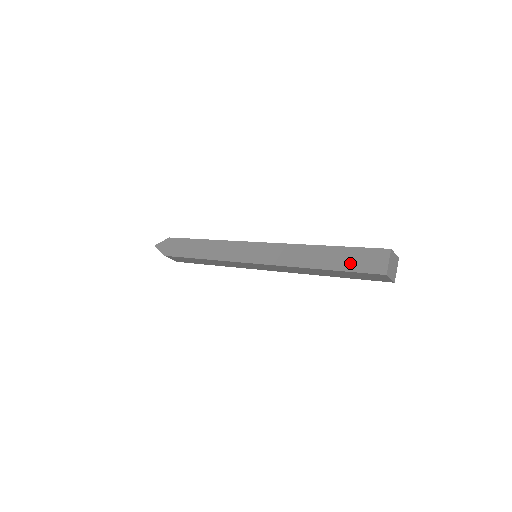
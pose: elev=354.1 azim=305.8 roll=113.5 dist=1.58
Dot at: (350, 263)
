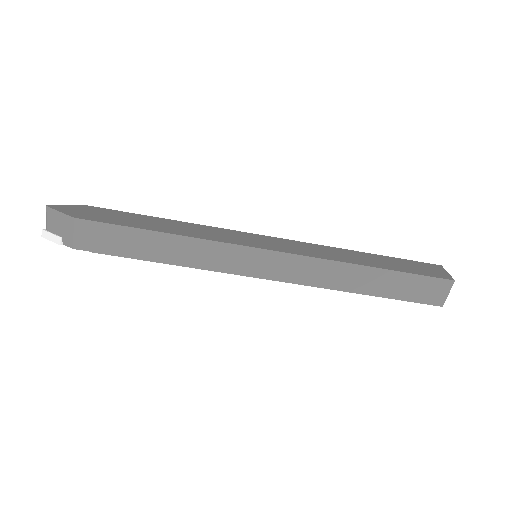
Dot at: (408, 268)
